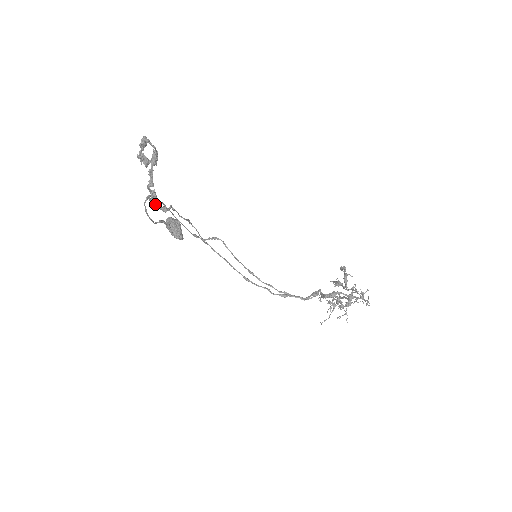
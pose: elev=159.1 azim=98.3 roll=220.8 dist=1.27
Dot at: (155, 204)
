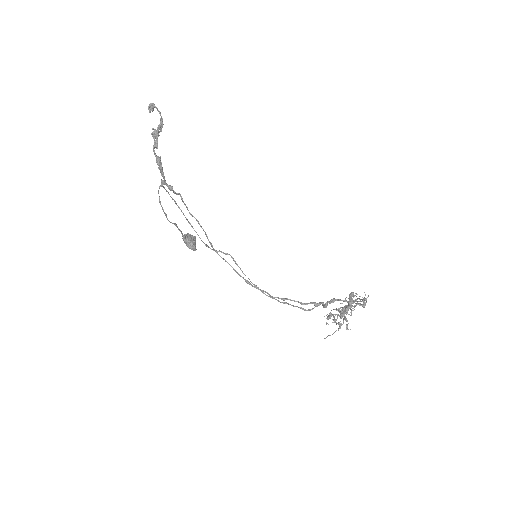
Dot at: (161, 175)
